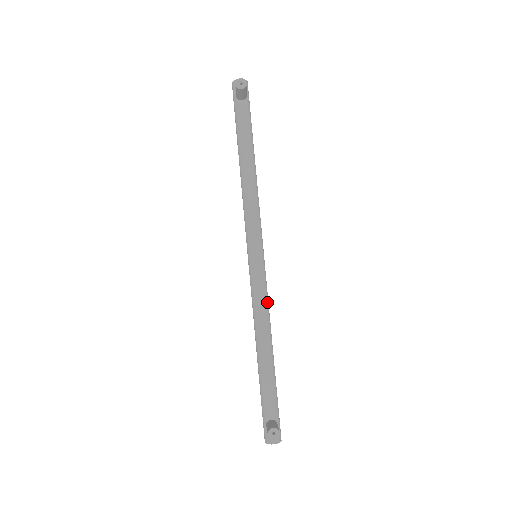
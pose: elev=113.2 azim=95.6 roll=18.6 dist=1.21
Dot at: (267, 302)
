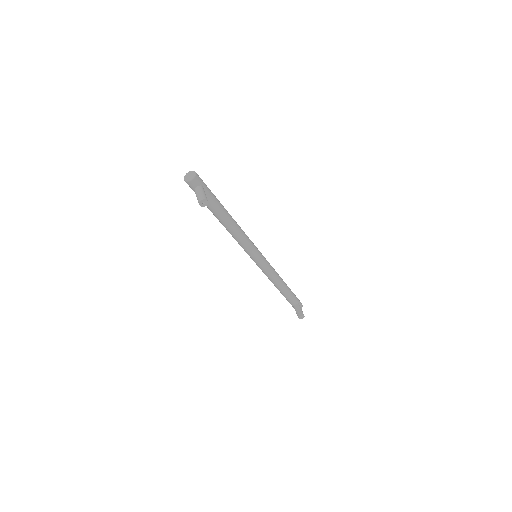
Dot at: (273, 270)
